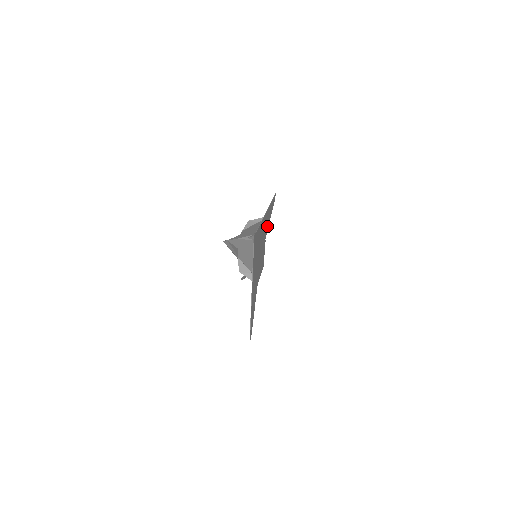
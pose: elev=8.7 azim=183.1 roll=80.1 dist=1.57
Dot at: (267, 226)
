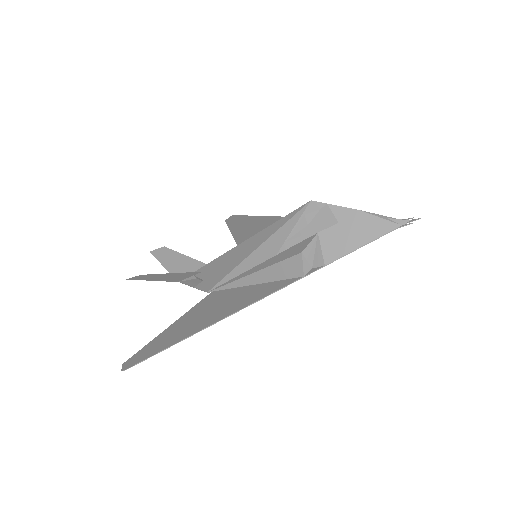
Dot at: (250, 236)
